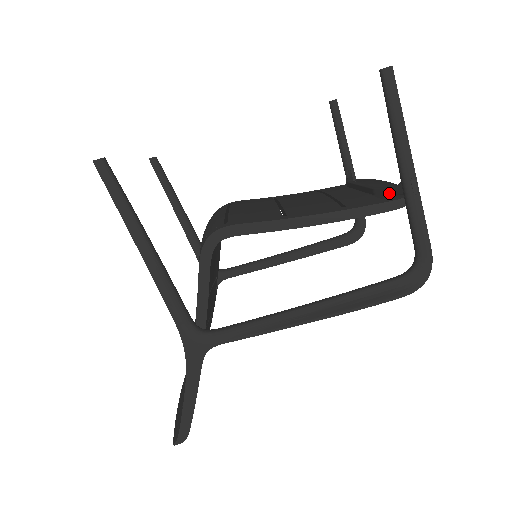
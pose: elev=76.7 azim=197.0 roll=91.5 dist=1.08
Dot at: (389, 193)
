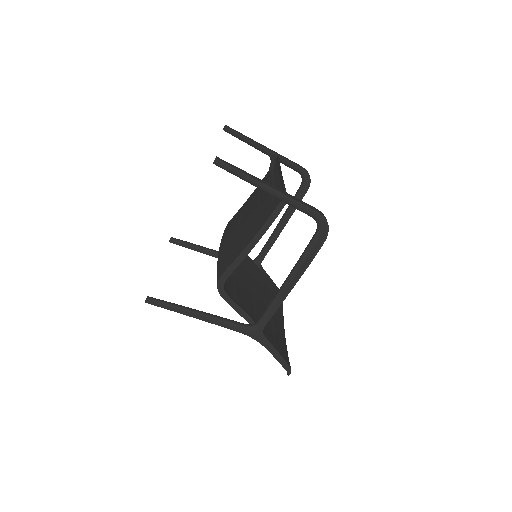
Dot at: occluded
